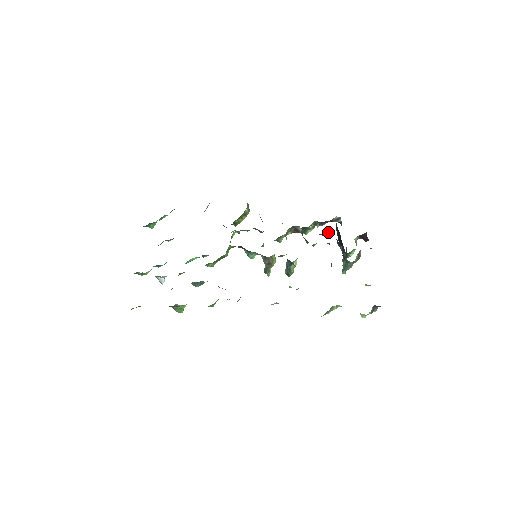
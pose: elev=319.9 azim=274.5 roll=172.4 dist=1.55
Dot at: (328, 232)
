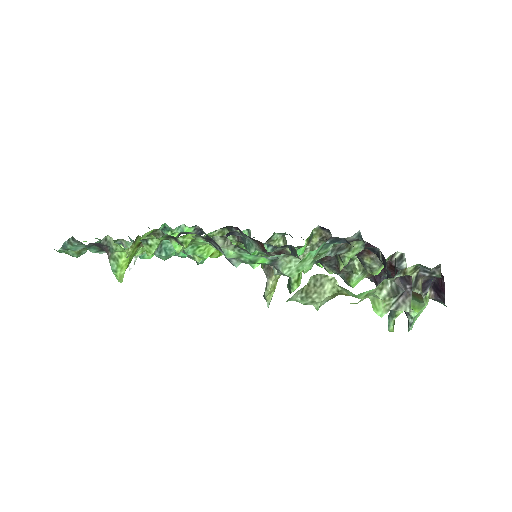
Dot at: occluded
